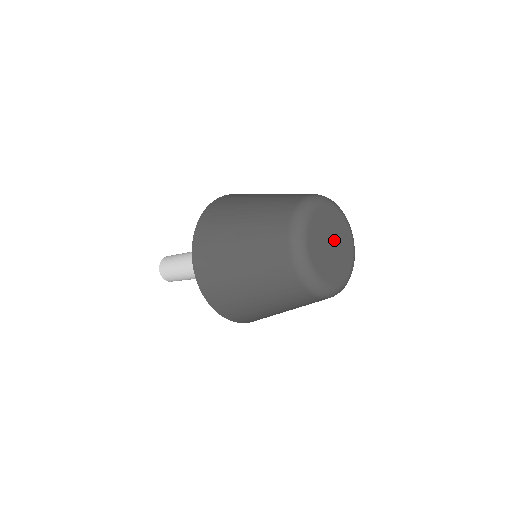
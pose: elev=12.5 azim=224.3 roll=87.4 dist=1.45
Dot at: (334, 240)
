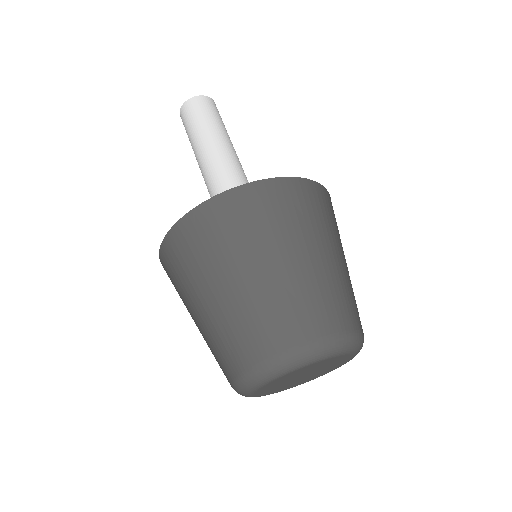
Dot at: (313, 372)
